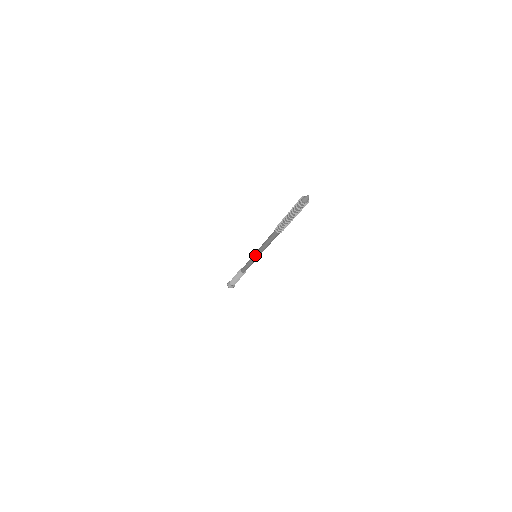
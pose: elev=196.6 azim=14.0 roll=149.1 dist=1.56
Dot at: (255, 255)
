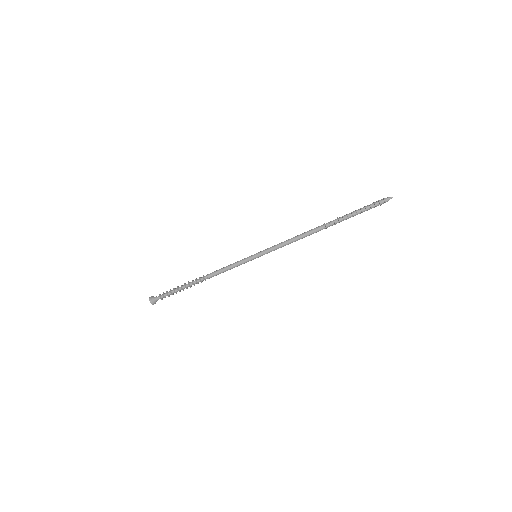
Dot at: (261, 254)
